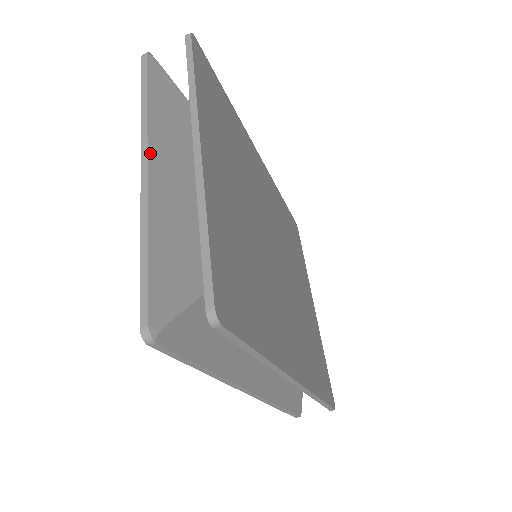
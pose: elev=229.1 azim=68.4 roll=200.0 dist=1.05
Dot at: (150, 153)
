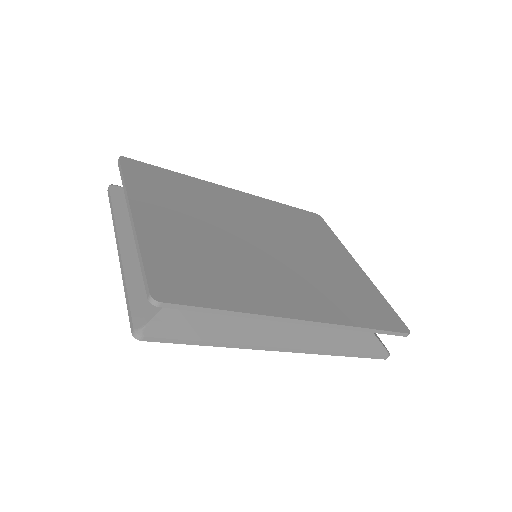
Dot at: (120, 238)
